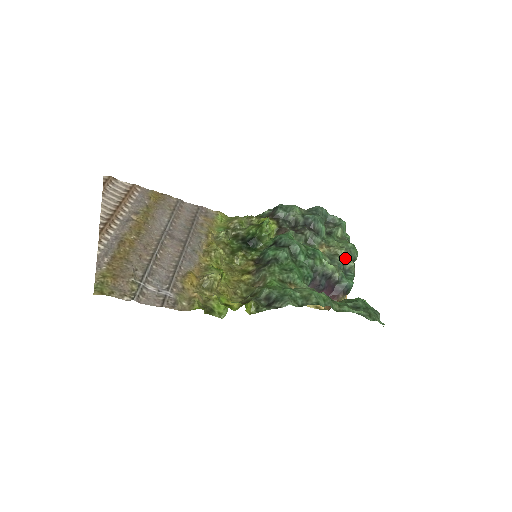
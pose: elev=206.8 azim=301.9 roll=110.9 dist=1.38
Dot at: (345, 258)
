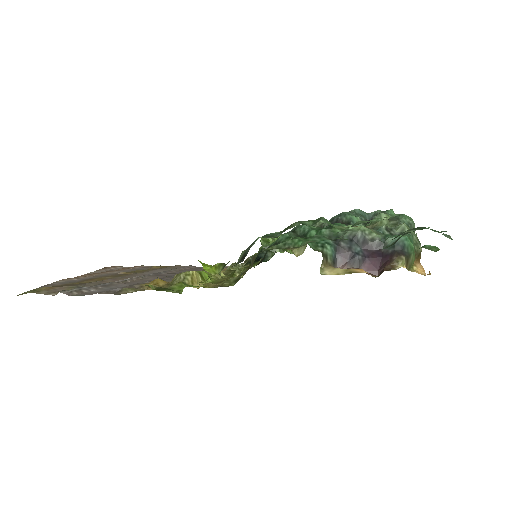
Dot at: (390, 225)
